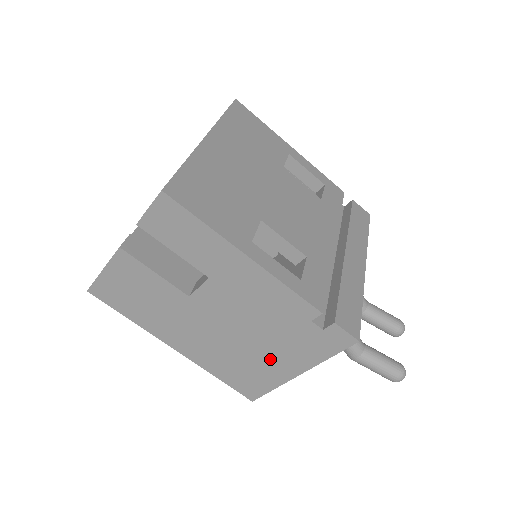
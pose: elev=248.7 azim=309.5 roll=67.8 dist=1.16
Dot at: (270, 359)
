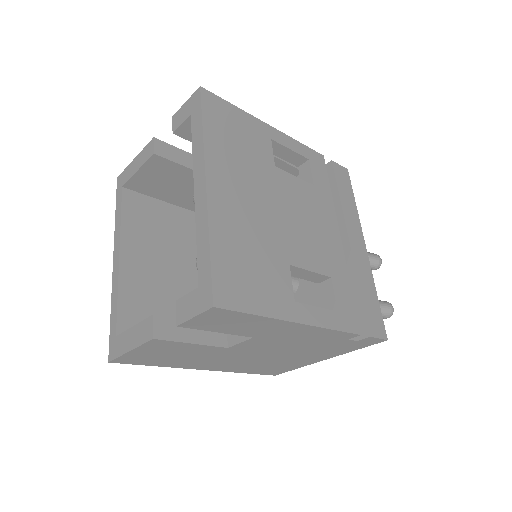
Dot at: (300, 359)
